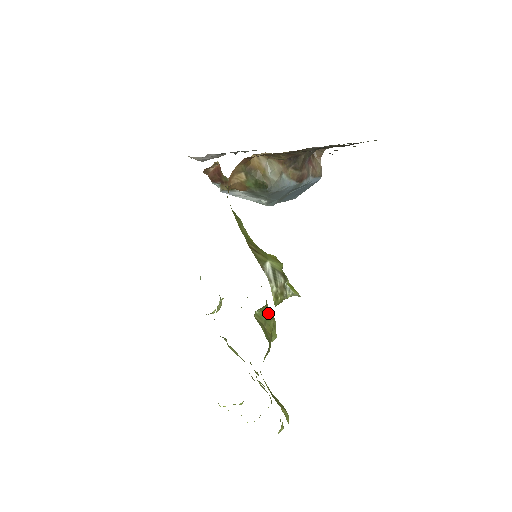
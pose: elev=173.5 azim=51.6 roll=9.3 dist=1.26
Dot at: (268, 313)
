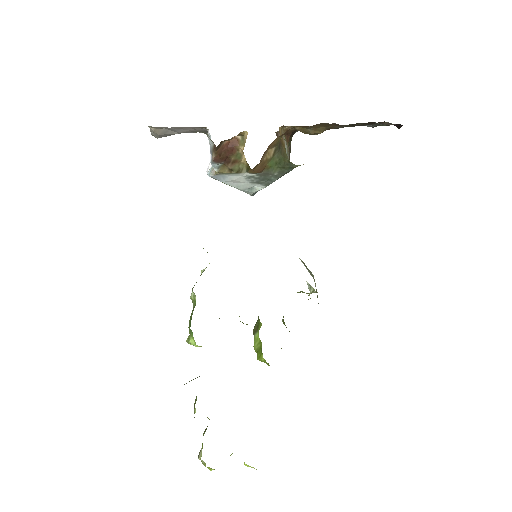
Dot at: occluded
